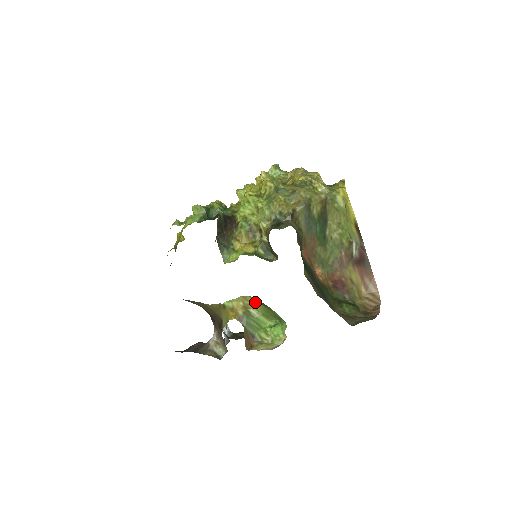
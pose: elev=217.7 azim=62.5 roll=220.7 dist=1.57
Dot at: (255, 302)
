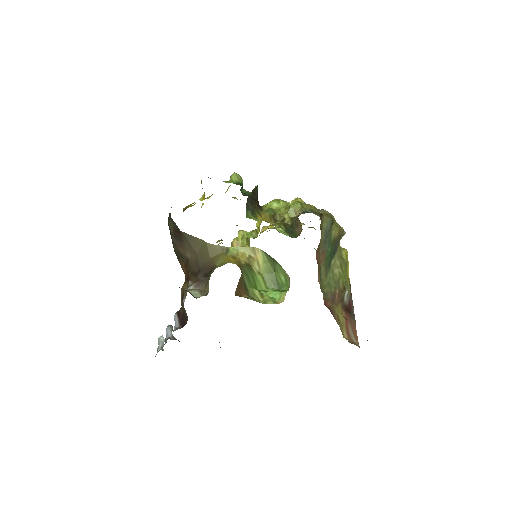
Dot at: (263, 258)
